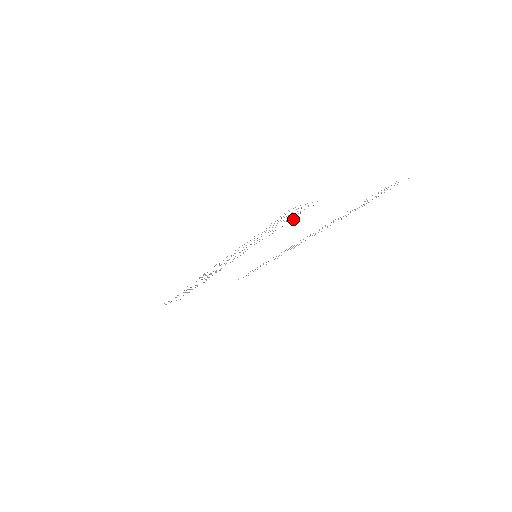
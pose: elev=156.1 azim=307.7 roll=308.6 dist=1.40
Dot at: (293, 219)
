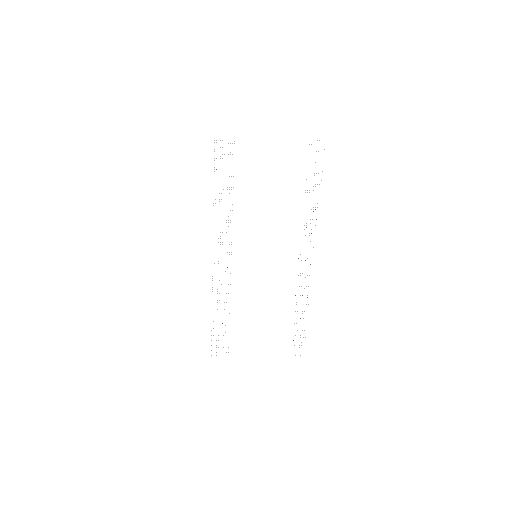
Dot at: occluded
